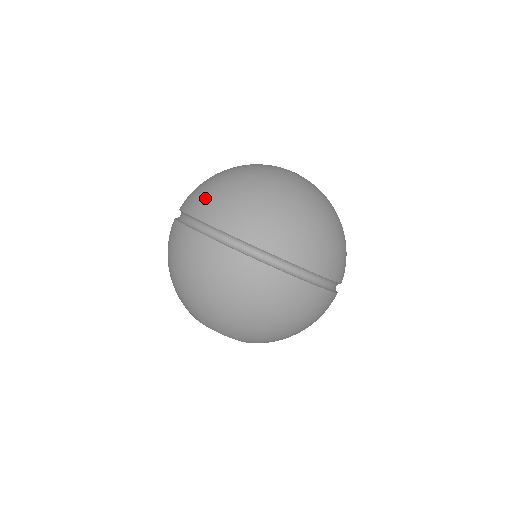
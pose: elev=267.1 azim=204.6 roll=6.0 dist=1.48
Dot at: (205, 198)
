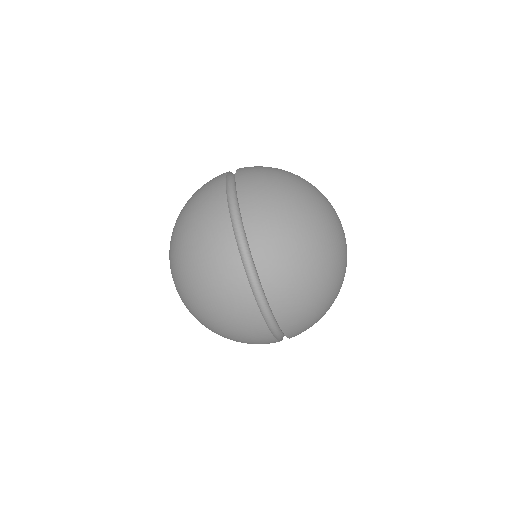
Dot at: (257, 167)
